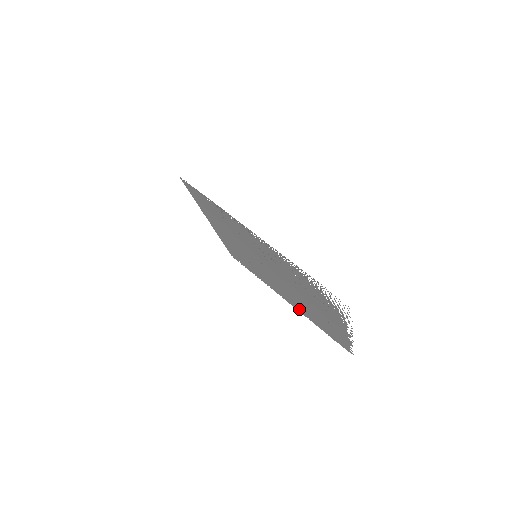
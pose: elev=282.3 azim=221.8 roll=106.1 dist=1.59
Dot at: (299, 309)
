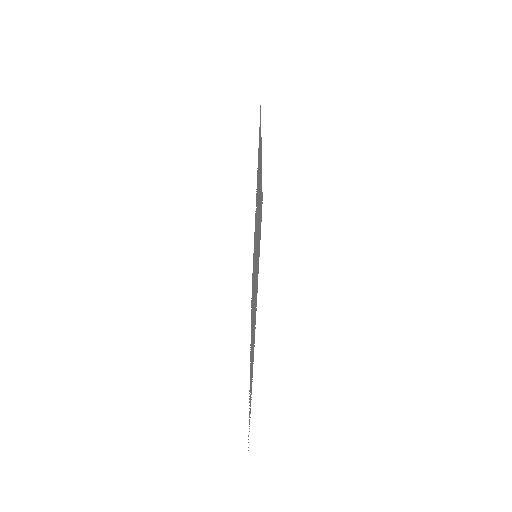
Dot at: occluded
